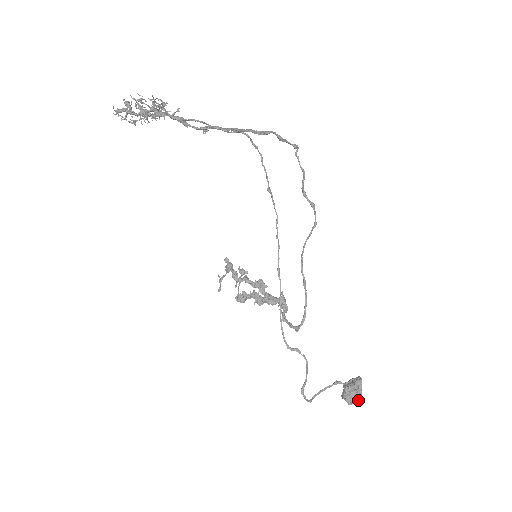
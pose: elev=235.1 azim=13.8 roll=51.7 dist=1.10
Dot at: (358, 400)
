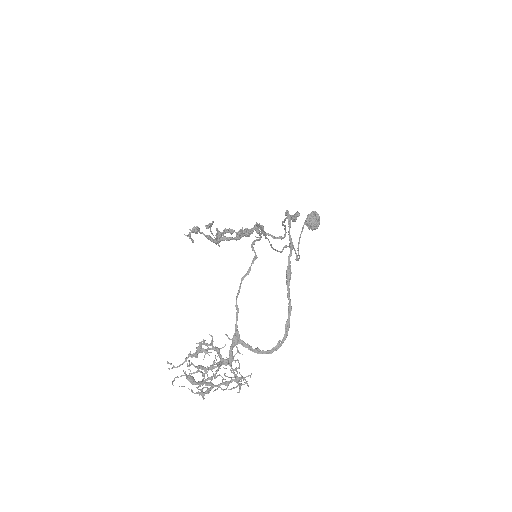
Dot at: occluded
